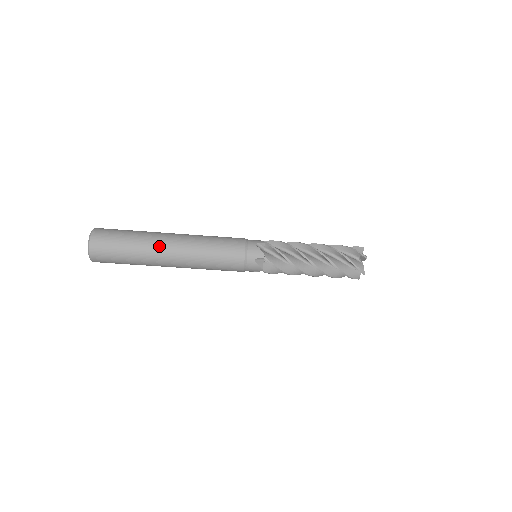
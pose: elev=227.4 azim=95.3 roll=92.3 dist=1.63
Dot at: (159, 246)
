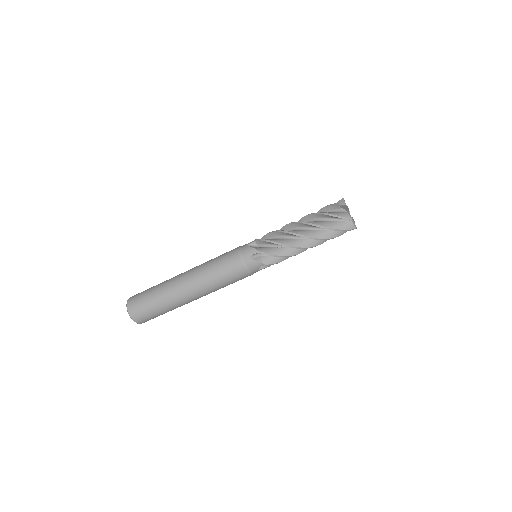
Dot at: (174, 286)
